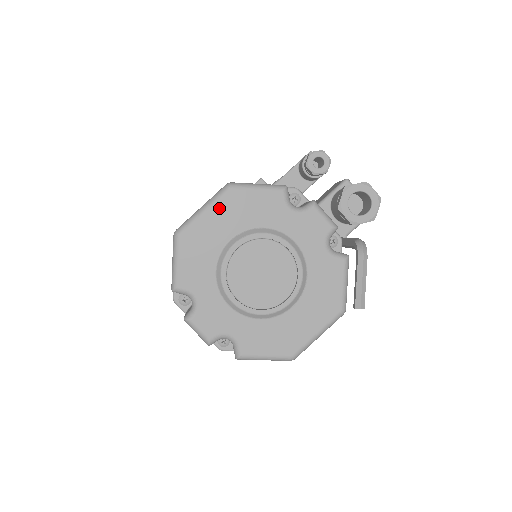
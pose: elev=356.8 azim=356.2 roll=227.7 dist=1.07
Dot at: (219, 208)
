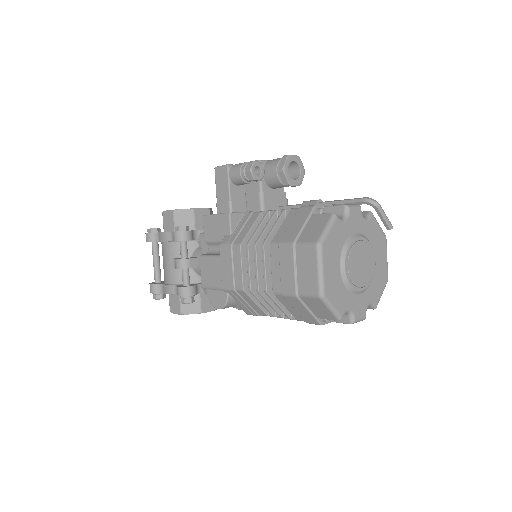
Dot at: (326, 261)
